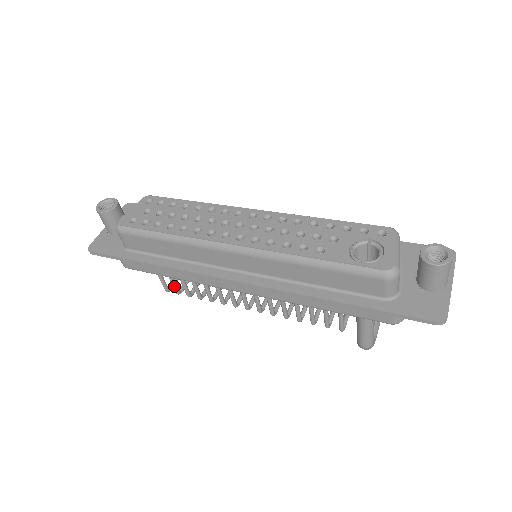
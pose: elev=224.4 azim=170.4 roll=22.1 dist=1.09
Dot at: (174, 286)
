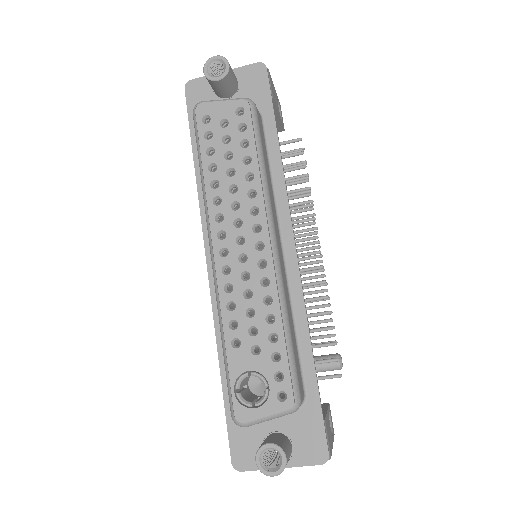
Dot at: occluded
